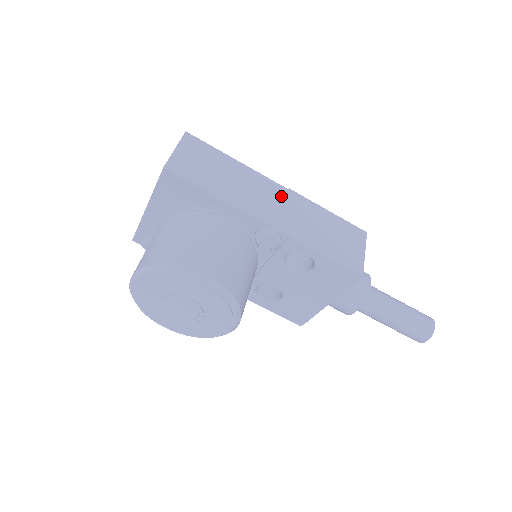
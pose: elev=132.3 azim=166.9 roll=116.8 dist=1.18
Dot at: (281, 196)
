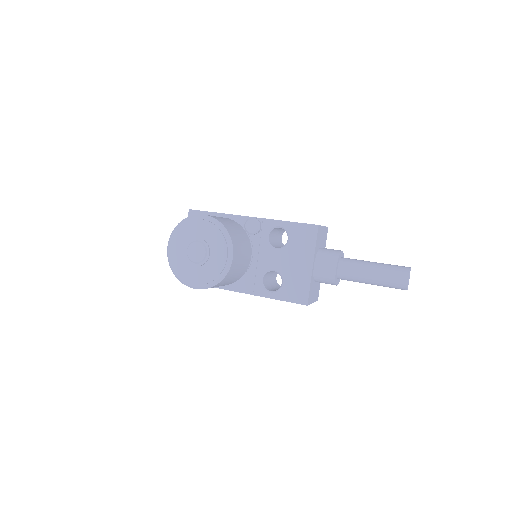
Dot at: occluded
